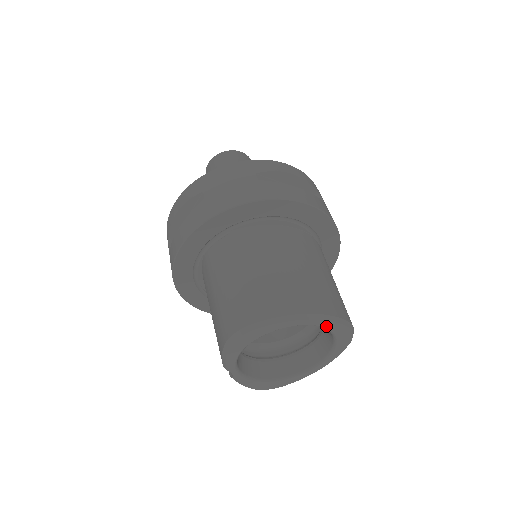
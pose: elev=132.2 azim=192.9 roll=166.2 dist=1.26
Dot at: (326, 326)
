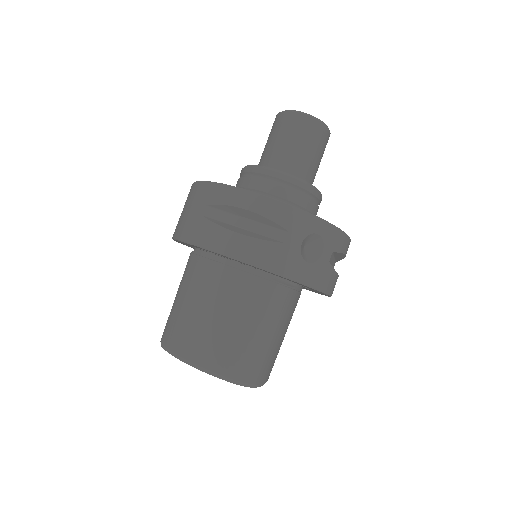
Dot at: occluded
